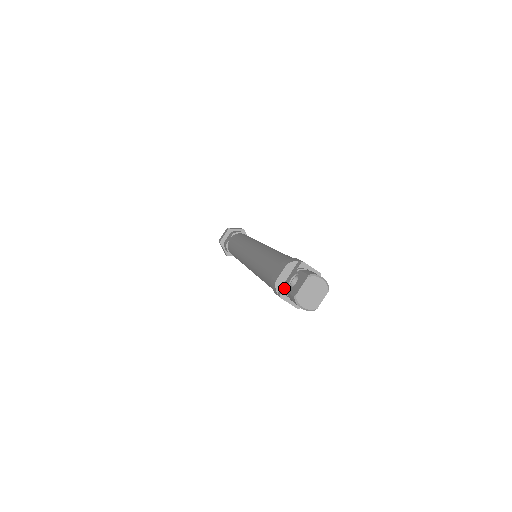
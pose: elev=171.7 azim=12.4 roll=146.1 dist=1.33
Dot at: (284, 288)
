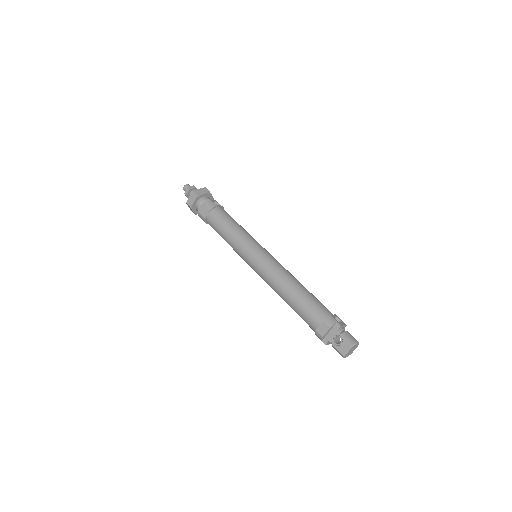
Dot at: (329, 341)
